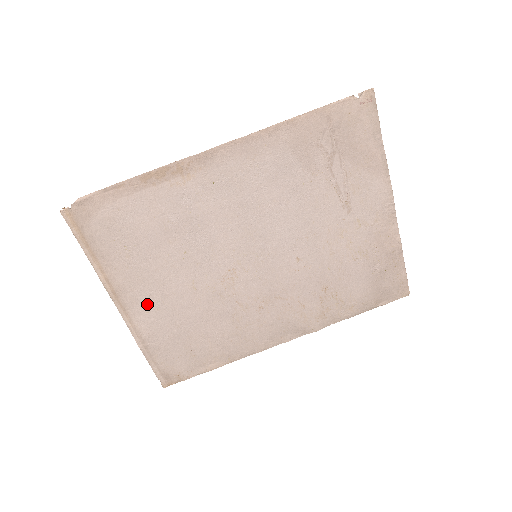
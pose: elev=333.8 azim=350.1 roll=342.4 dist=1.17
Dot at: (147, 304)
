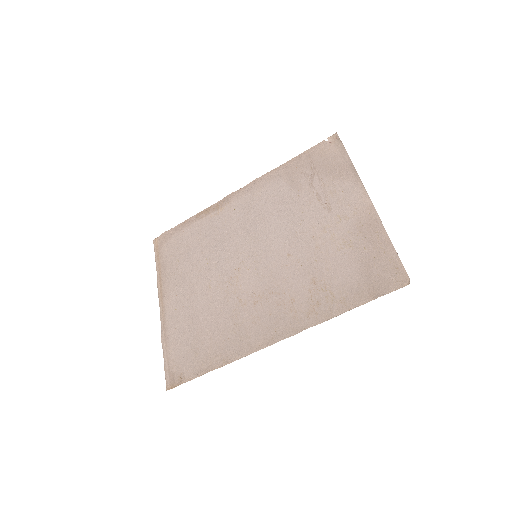
Dot at: (178, 302)
